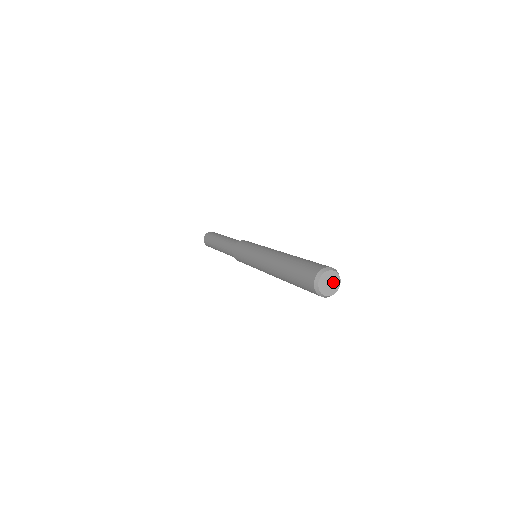
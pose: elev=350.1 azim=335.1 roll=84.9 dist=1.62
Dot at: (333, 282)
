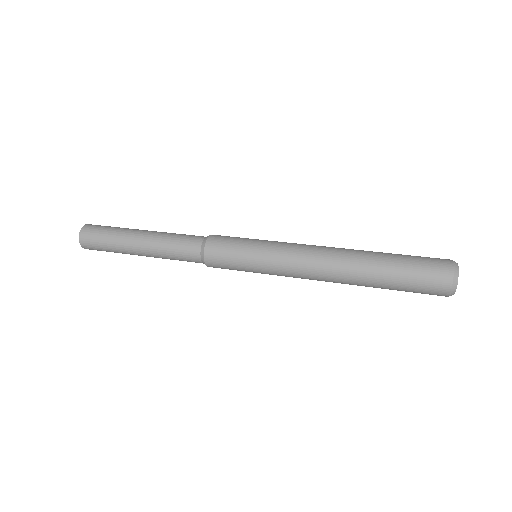
Dot at: occluded
